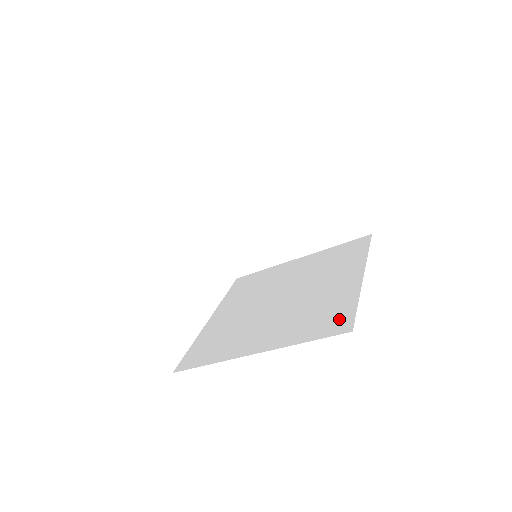
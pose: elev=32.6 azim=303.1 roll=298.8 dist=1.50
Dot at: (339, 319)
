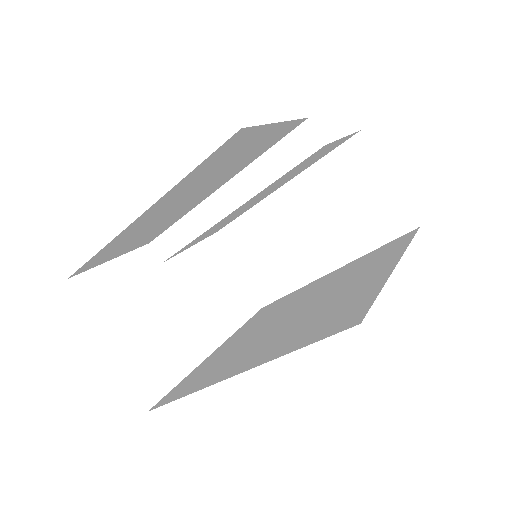
Dot at: (349, 314)
